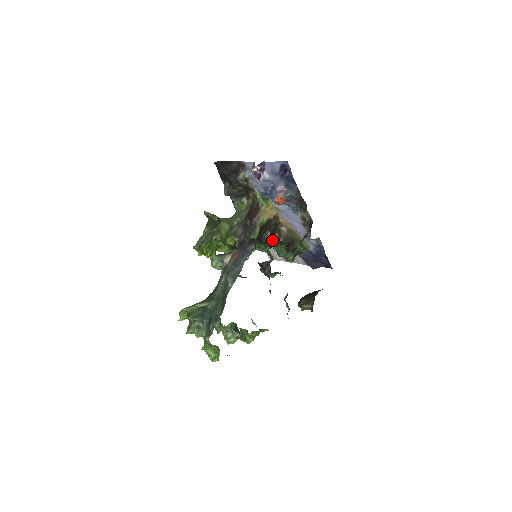
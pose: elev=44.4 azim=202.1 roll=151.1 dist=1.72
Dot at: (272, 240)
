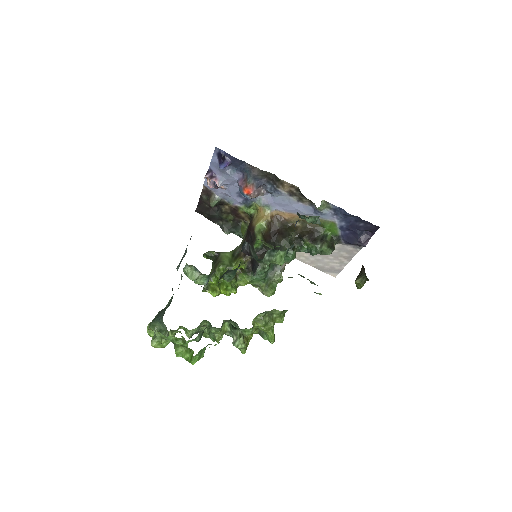
Dot at: (290, 242)
